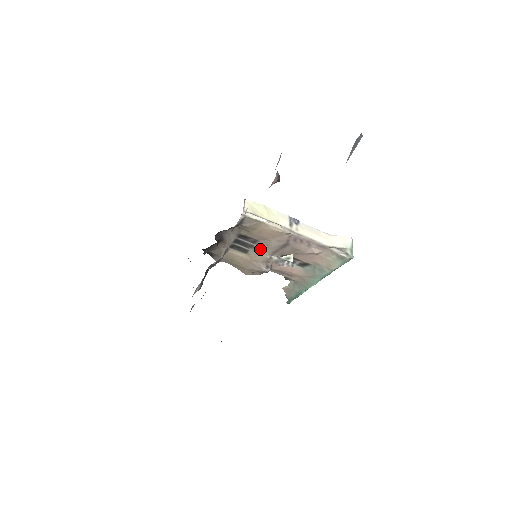
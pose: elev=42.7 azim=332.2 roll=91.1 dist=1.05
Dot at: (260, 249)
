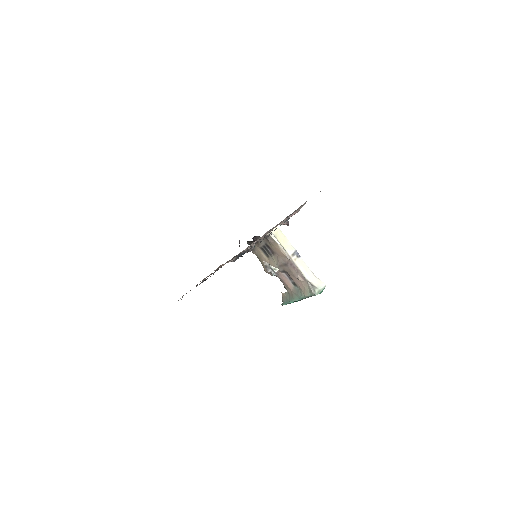
Dot at: (274, 259)
